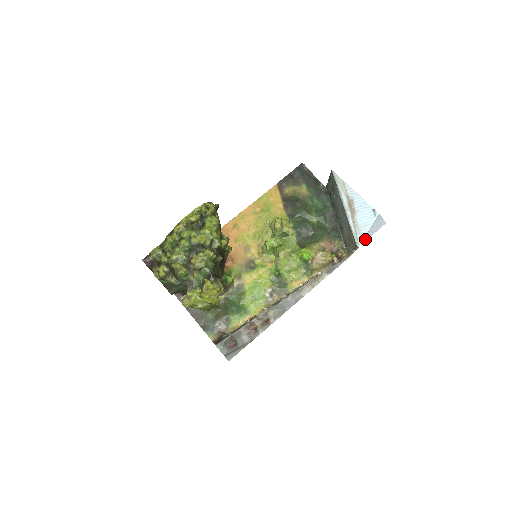
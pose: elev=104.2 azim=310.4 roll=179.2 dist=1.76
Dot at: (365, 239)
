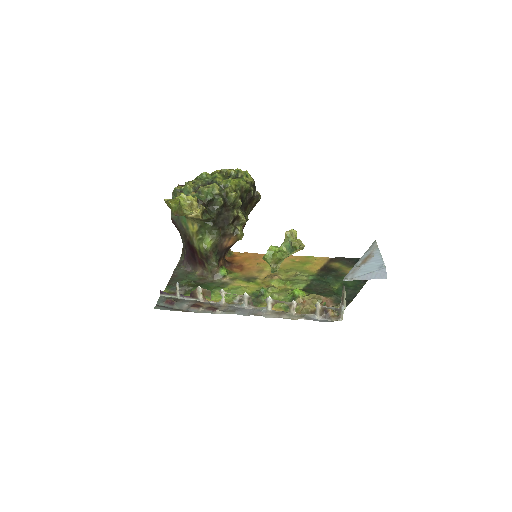
Dot at: (354, 279)
